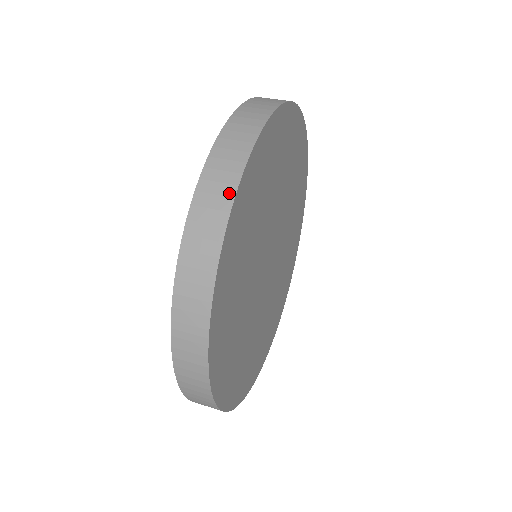
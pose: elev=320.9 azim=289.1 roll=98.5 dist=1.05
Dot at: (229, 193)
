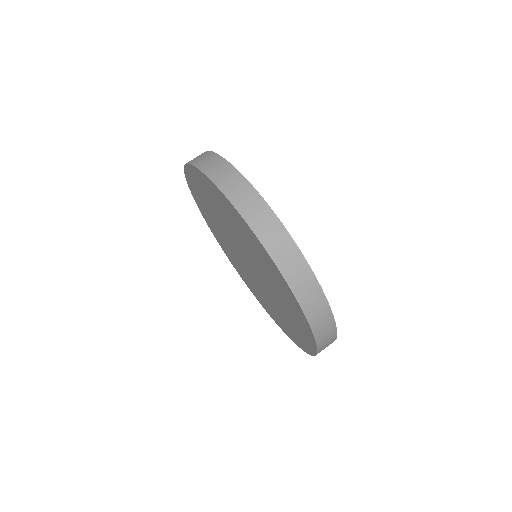
Dot at: (333, 341)
